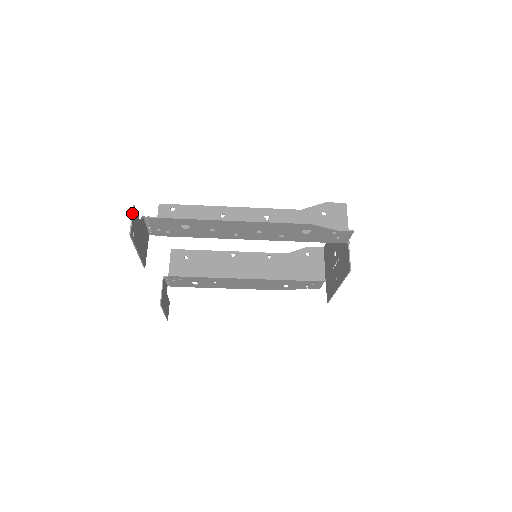
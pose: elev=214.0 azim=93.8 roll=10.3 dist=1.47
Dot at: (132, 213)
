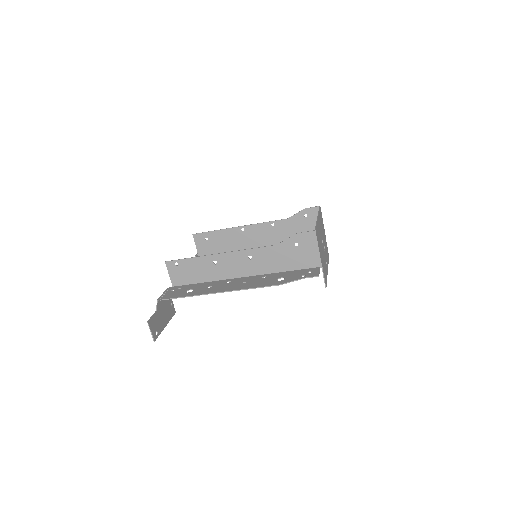
Dot at: (149, 327)
